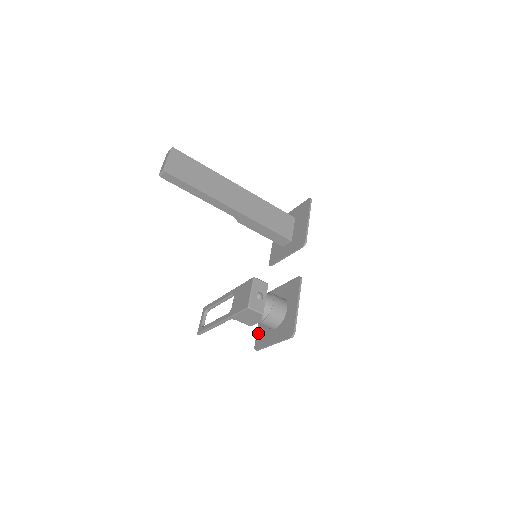
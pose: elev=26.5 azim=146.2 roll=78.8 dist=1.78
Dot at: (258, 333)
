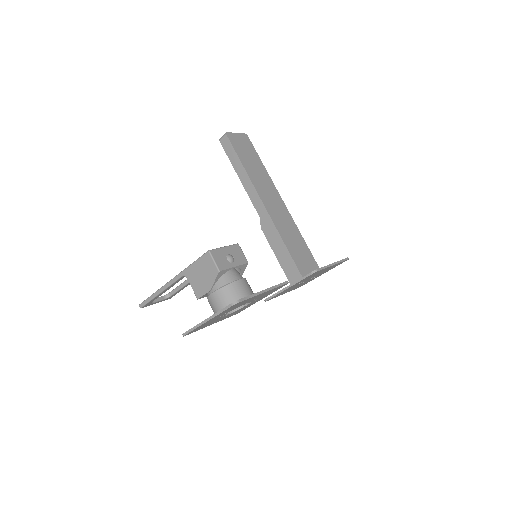
Dot at: occluded
